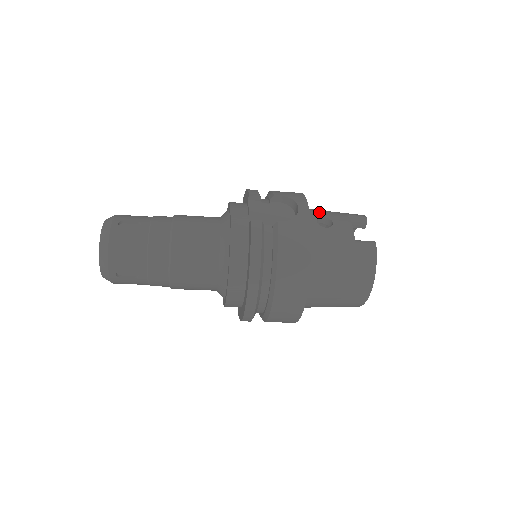
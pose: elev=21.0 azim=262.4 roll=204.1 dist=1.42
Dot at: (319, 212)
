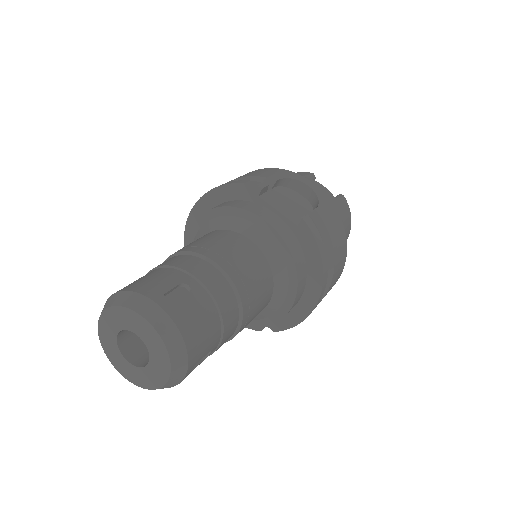
Dot at: occluded
